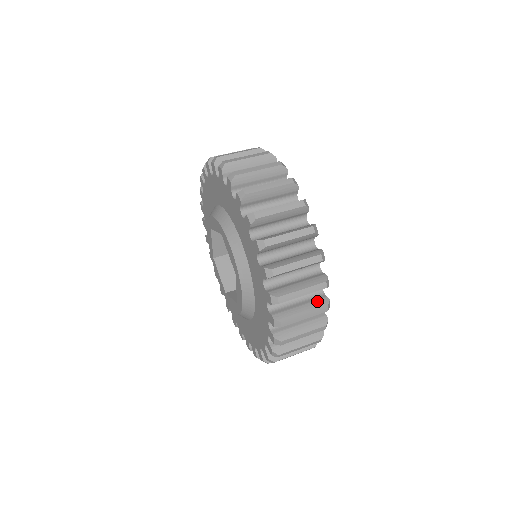
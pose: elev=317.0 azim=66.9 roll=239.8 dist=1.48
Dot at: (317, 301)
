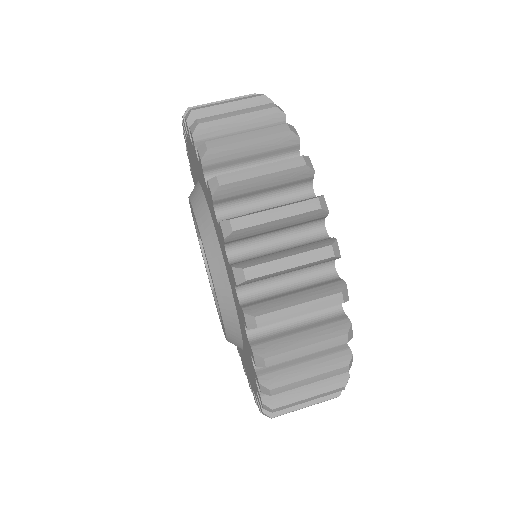
Dot at: occluded
